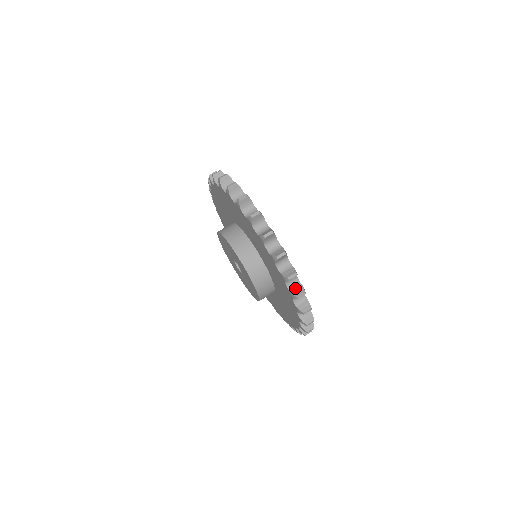
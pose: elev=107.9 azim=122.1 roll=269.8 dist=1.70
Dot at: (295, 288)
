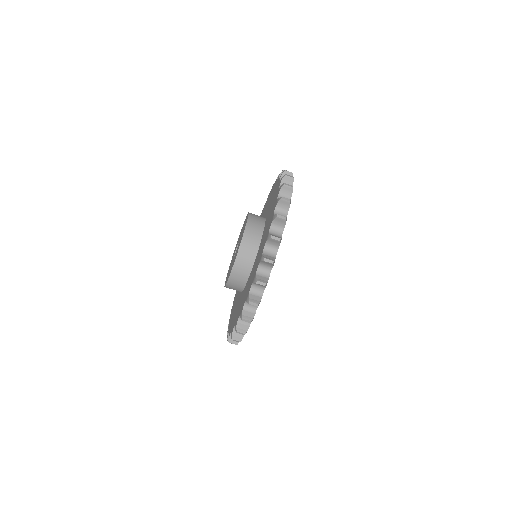
Dot at: occluded
